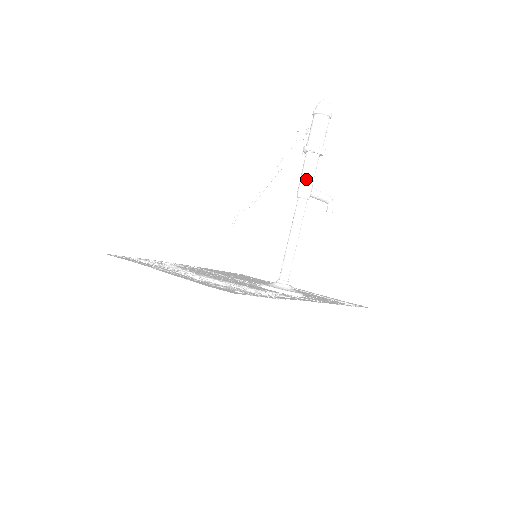
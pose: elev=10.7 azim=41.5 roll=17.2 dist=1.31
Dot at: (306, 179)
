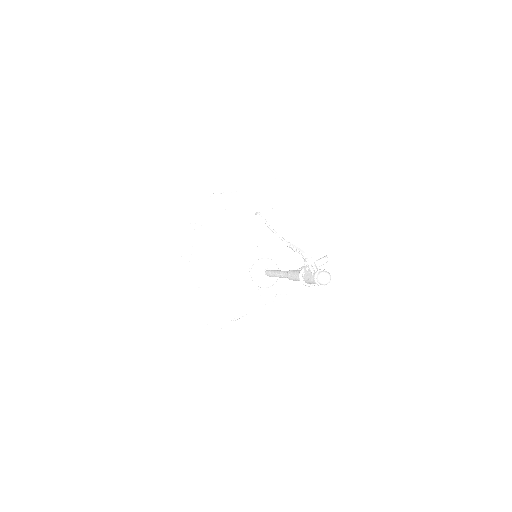
Dot at: (294, 280)
